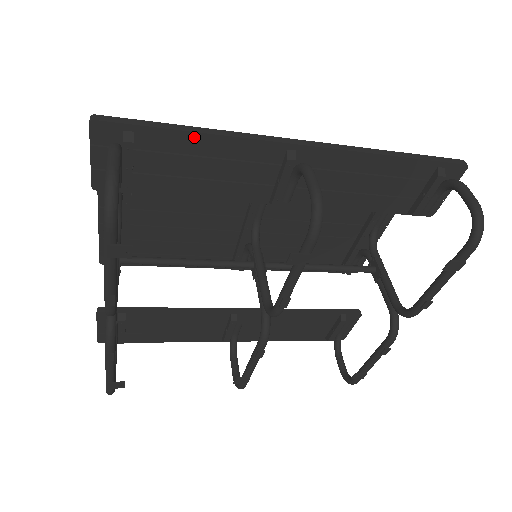
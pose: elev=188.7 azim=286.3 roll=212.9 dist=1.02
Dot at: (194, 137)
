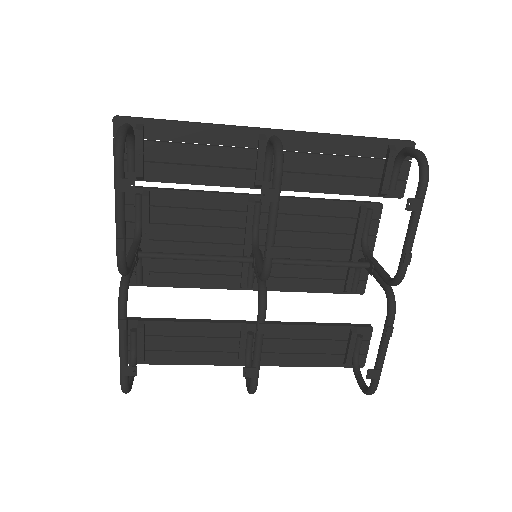
Dot at: (187, 127)
